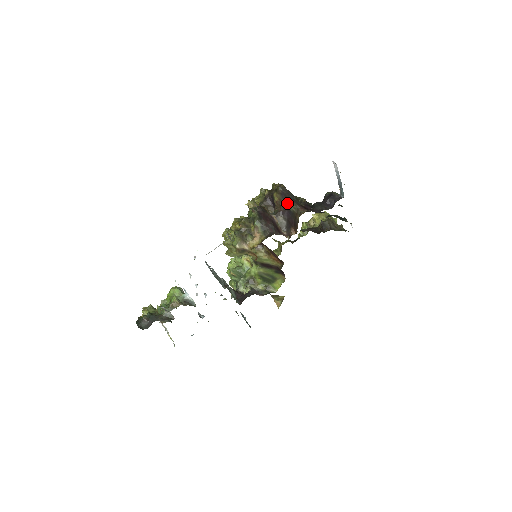
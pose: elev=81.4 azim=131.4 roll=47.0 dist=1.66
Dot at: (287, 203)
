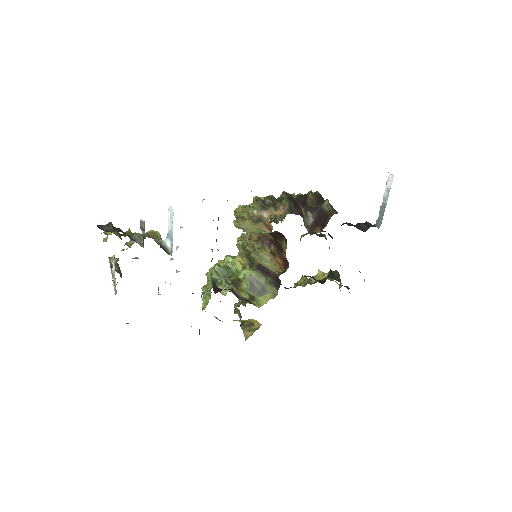
Dot at: (322, 203)
